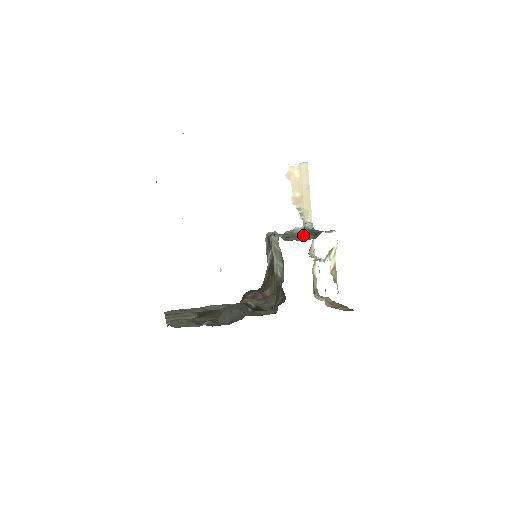
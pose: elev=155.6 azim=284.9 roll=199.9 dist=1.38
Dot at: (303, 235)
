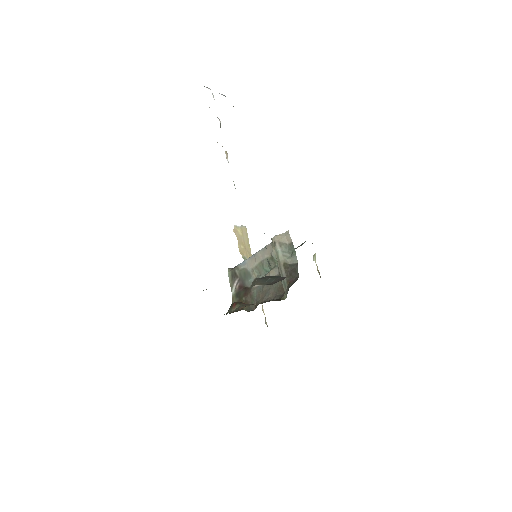
Dot at: occluded
